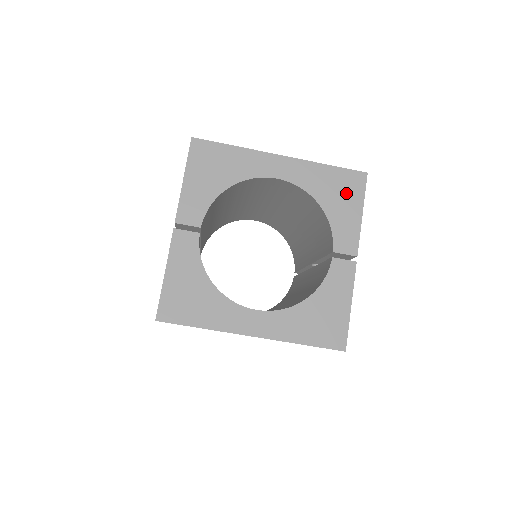
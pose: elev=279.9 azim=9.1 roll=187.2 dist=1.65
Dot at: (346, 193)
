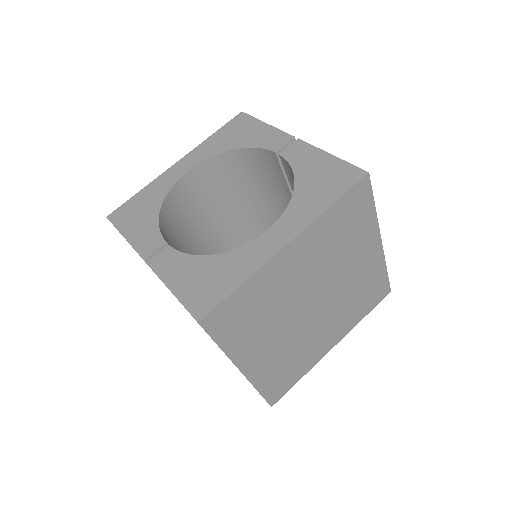
Dot at: (242, 129)
